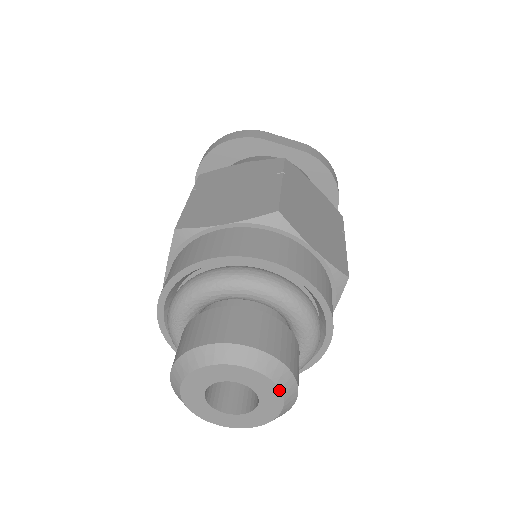
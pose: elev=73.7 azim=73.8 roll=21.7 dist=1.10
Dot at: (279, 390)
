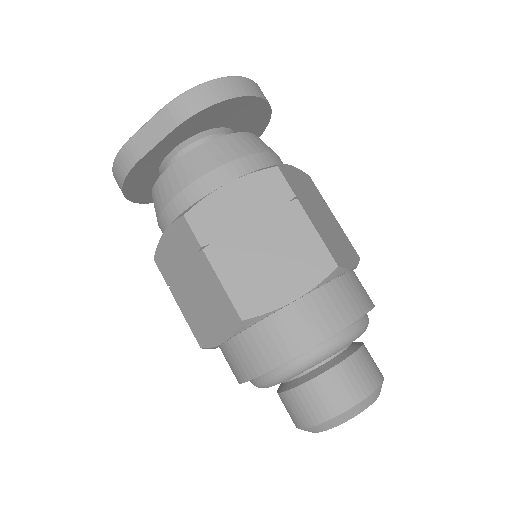
Dot at: (366, 408)
